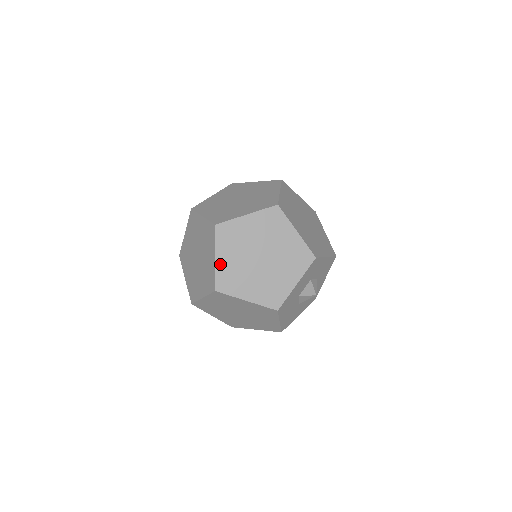
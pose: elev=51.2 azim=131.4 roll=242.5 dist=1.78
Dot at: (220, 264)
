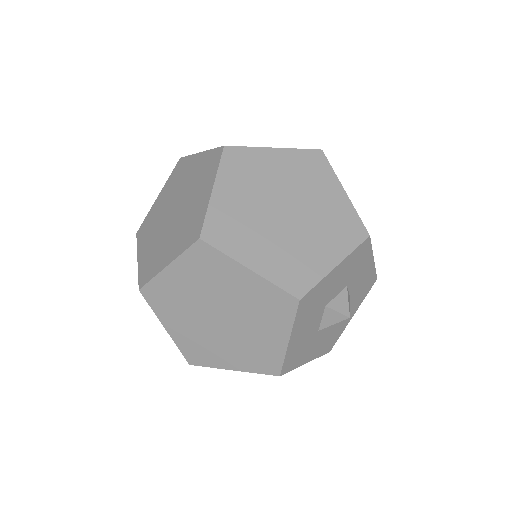
Dot at: (218, 201)
